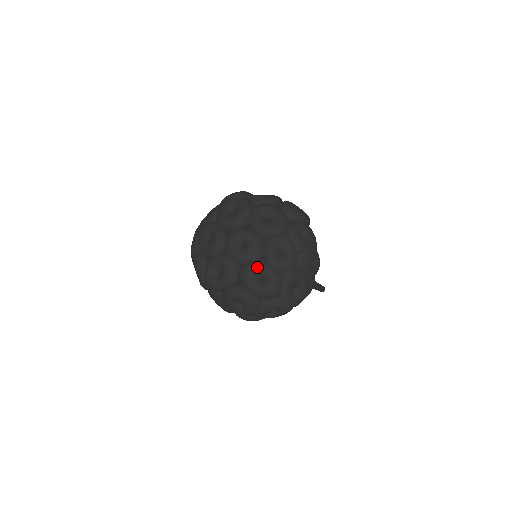
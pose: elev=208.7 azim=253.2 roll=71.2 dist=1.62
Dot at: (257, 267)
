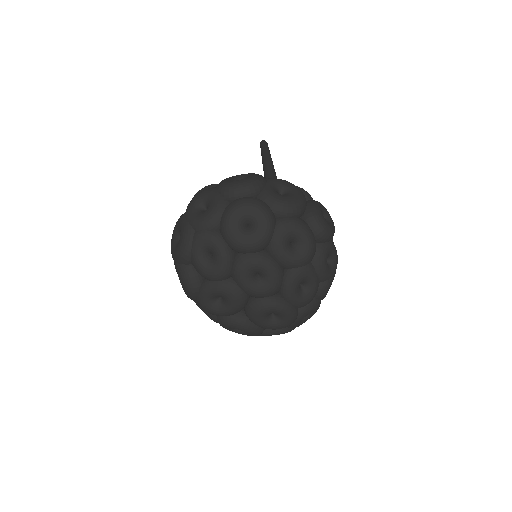
Dot at: (273, 307)
